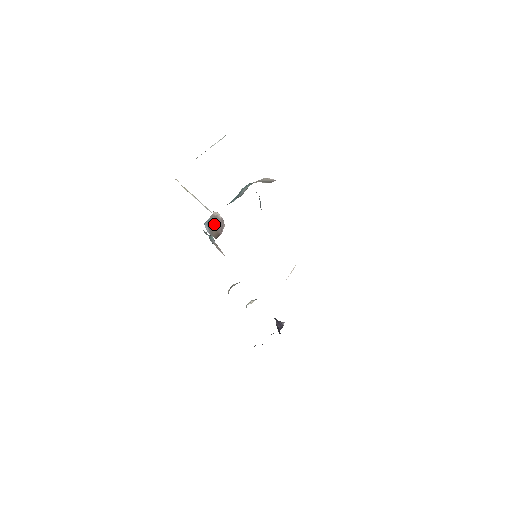
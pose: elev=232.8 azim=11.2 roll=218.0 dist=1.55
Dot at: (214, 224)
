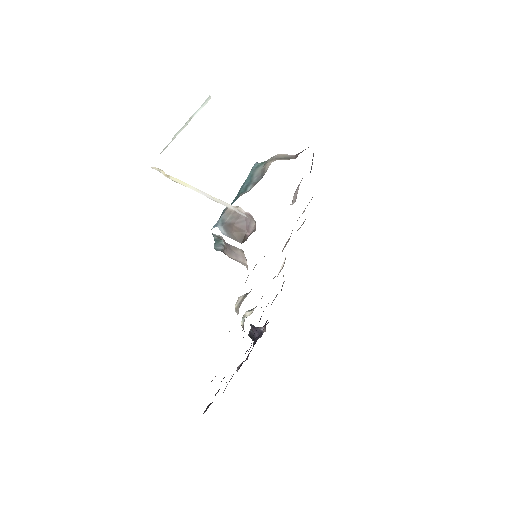
Dot at: (235, 223)
